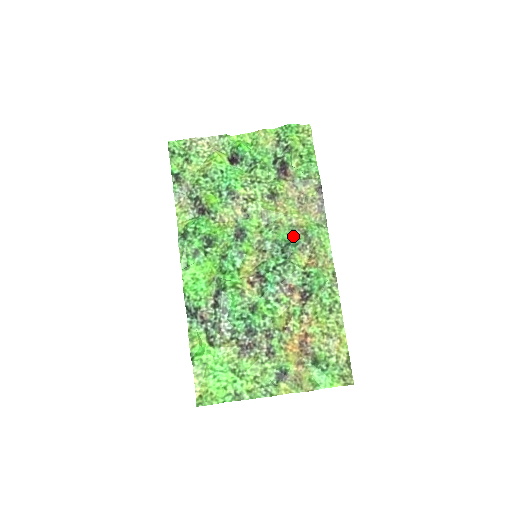
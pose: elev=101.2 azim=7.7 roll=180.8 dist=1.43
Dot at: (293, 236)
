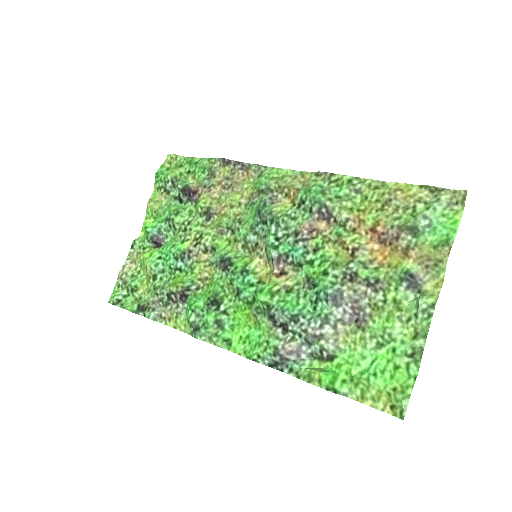
Dot at: (256, 206)
